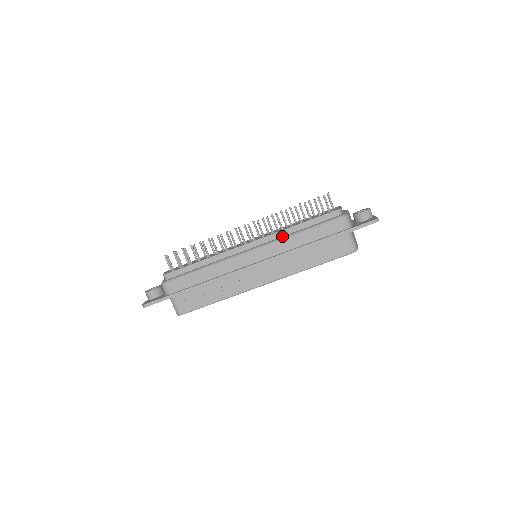
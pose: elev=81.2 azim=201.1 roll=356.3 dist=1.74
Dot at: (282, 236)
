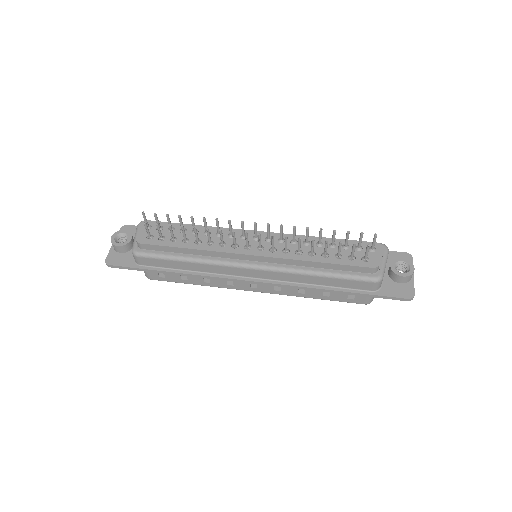
Dot at: (295, 264)
